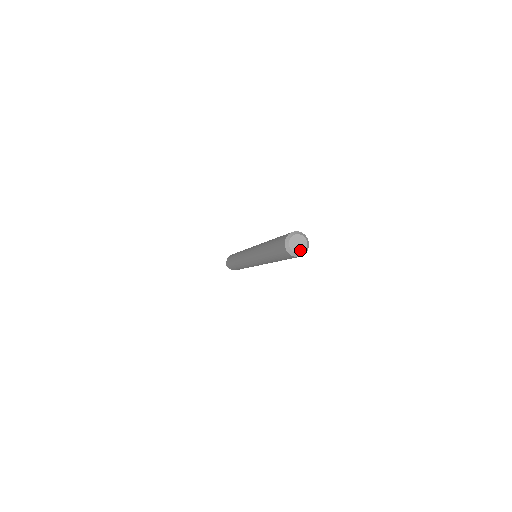
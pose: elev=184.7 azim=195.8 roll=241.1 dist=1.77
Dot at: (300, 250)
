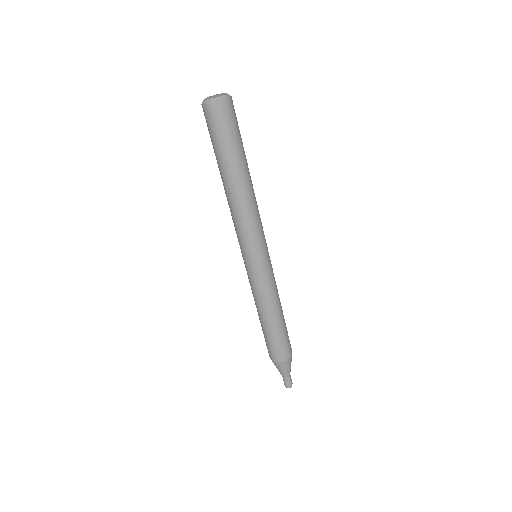
Dot at: (221, 96)
